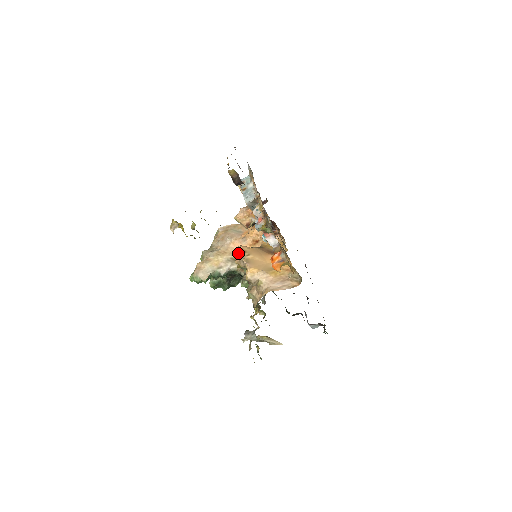
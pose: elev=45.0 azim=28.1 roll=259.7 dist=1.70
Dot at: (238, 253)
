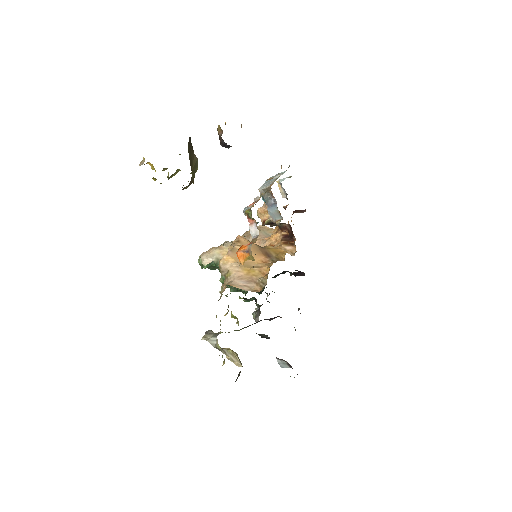
Dot at: (233, 241)
